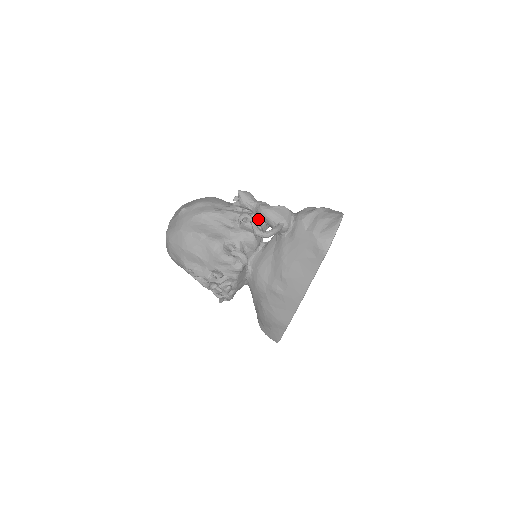
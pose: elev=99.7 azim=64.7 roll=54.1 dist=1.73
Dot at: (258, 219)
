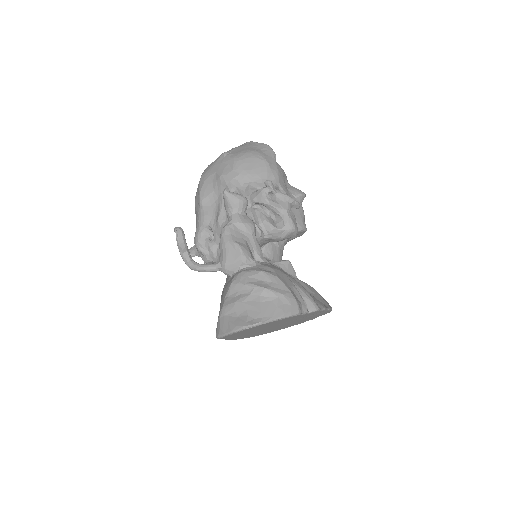
Dot at: occluded
